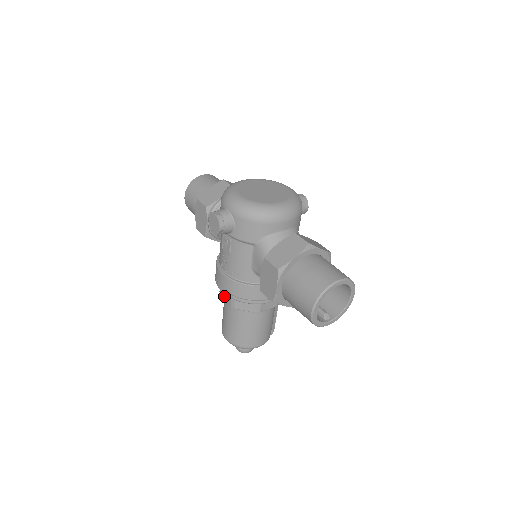
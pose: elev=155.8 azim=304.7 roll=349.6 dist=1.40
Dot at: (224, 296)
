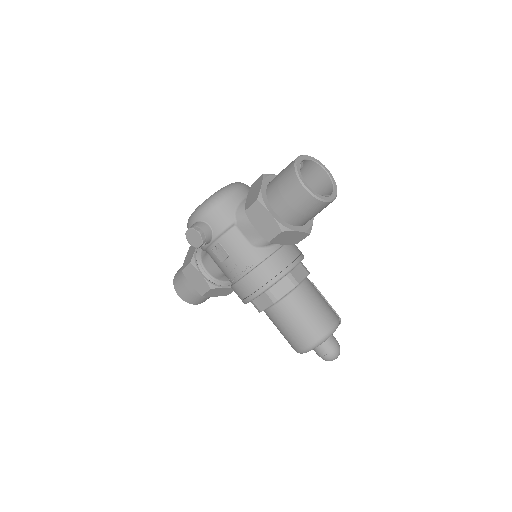
Dot at: (263, 305)
